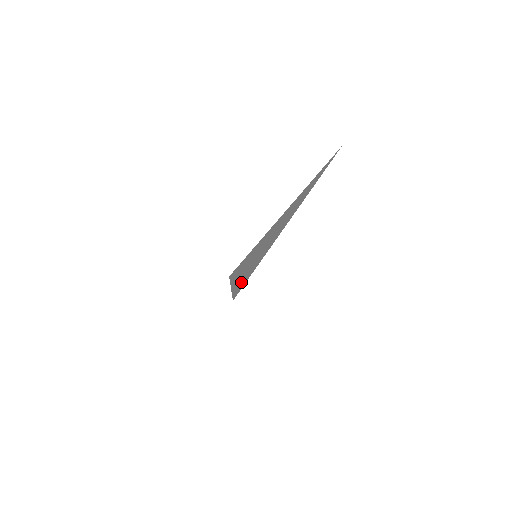
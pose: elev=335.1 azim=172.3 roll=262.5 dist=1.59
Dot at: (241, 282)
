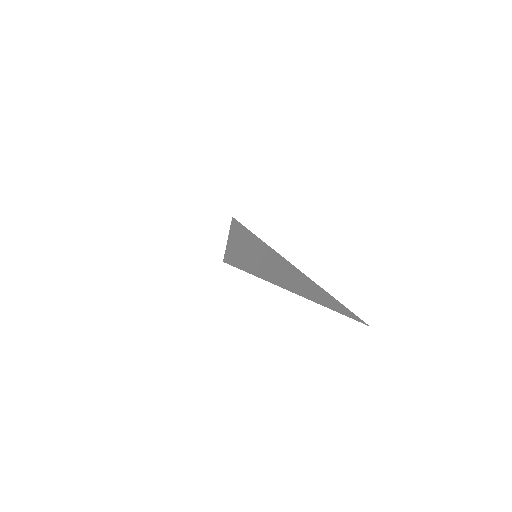
Dot at: (235, 257)
